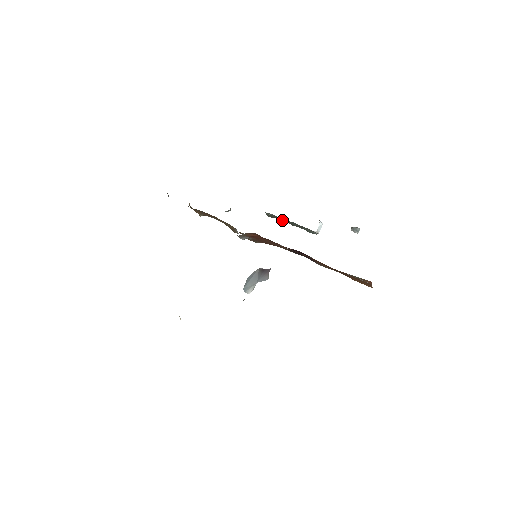
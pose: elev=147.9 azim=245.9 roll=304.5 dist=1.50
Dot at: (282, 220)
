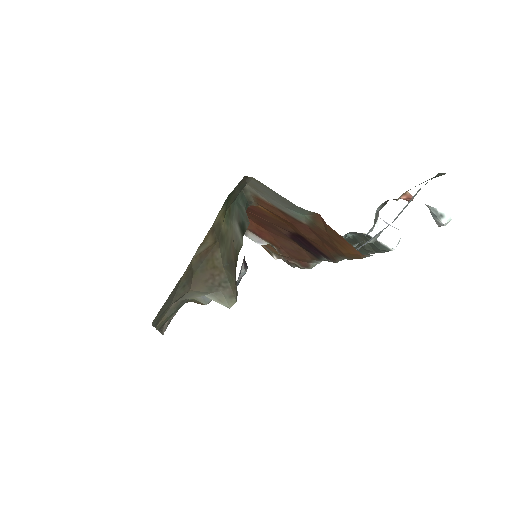
Dot at: (362, 250)
